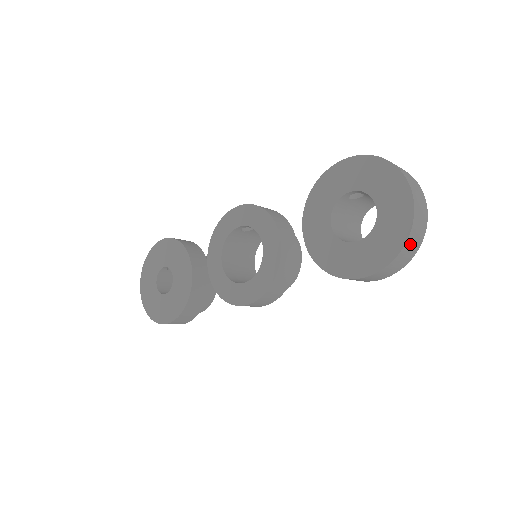
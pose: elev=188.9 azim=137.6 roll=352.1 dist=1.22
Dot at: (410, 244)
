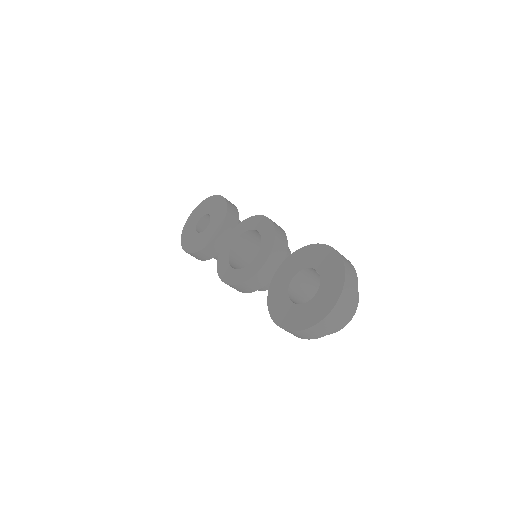
Dot at: (314, 330)
